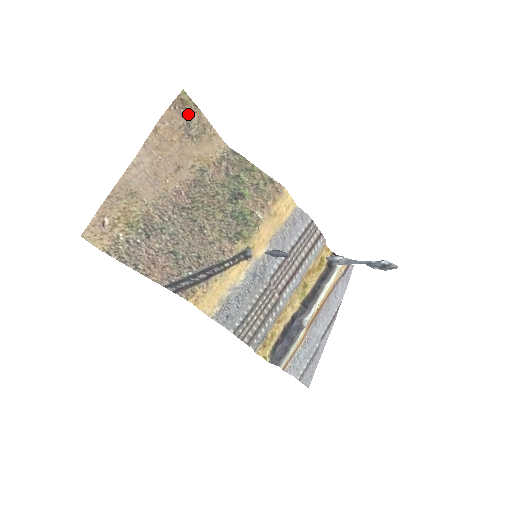
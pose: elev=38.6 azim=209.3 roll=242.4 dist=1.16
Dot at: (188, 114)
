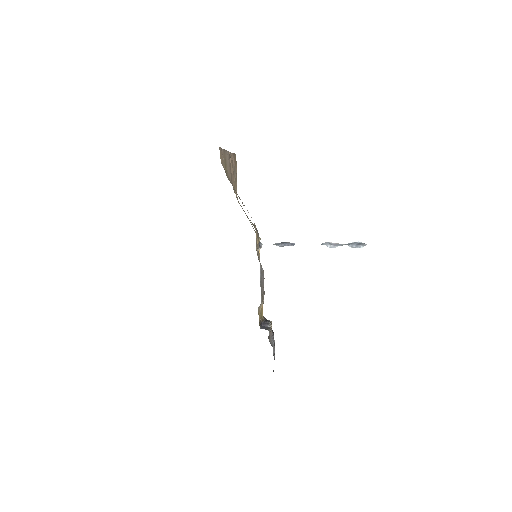
Dot at: (235, 165)
